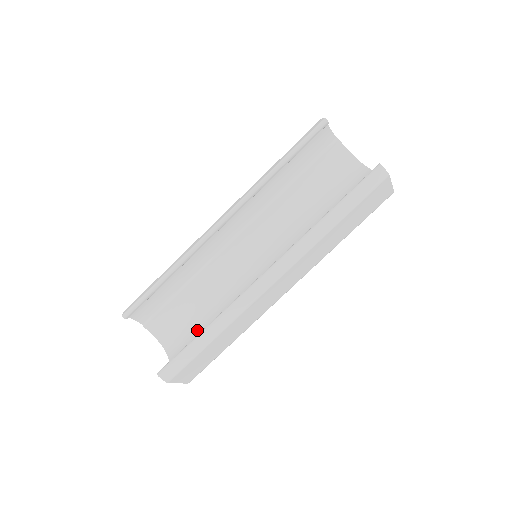
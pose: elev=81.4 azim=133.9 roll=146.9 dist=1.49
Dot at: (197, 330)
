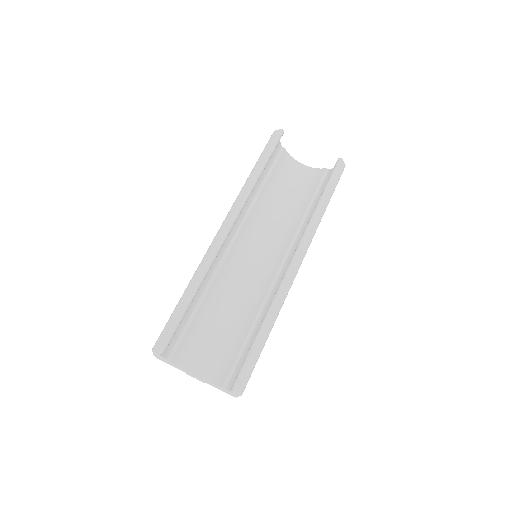
Dot at: (227, 342)
